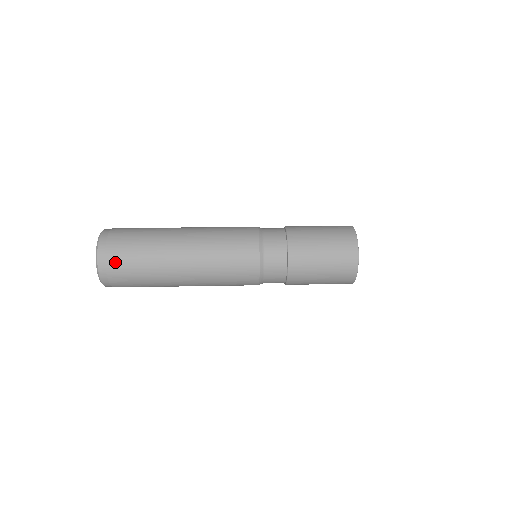
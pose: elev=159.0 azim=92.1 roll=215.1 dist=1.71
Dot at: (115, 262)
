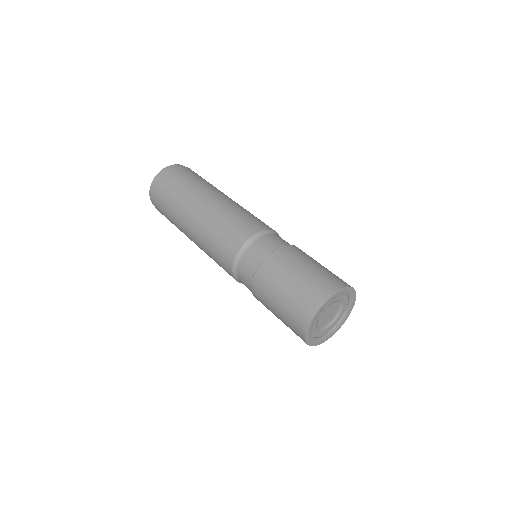
Dot at: occluded
